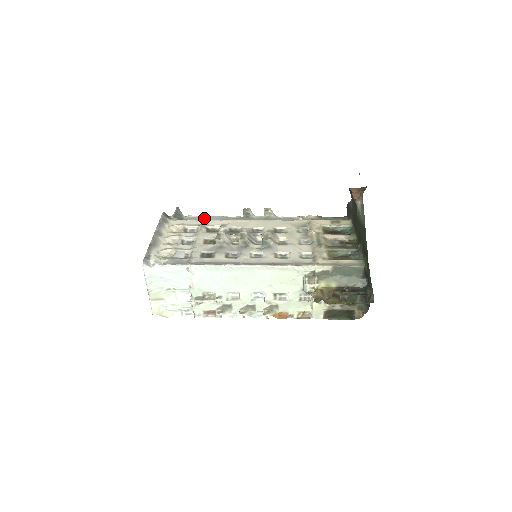
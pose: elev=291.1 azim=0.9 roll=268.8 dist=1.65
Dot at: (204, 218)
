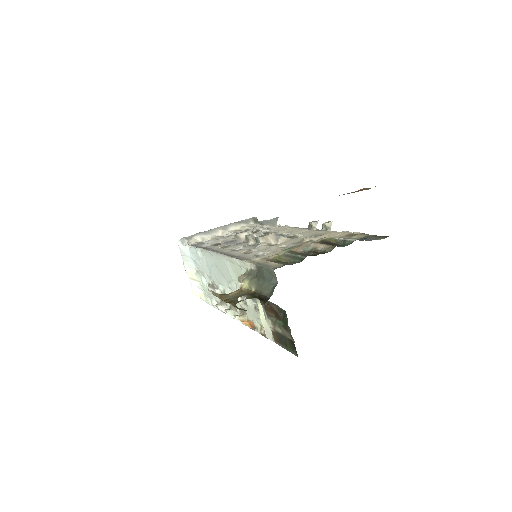
Dot at: occluded
